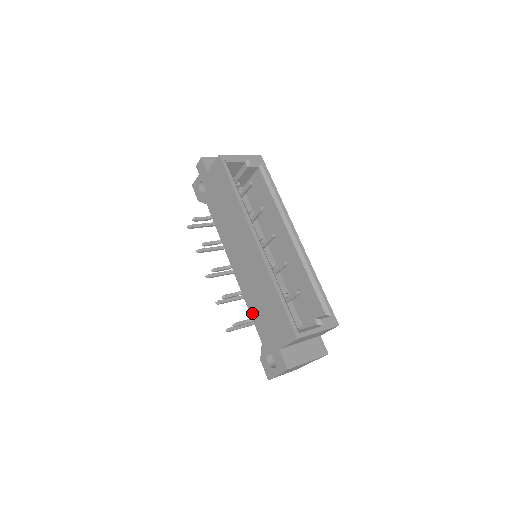
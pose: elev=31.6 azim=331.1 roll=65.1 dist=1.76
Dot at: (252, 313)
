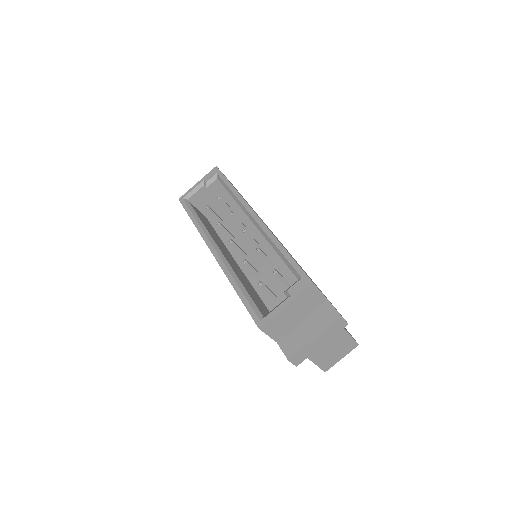
Dot at: occluded
